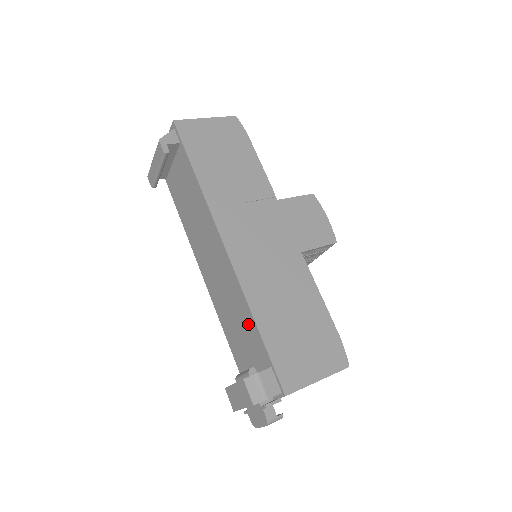
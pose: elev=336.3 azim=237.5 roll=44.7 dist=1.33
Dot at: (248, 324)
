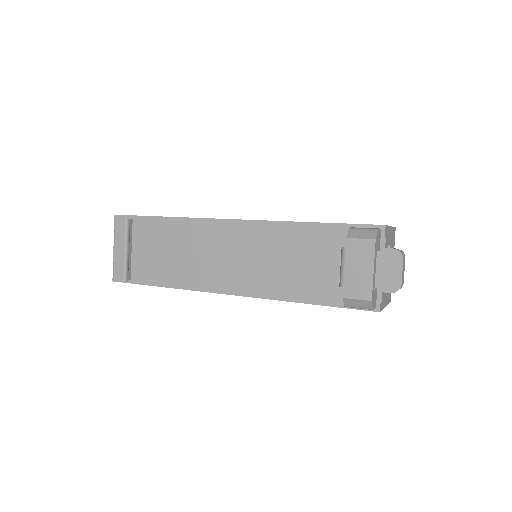
Dot at: (304, 238)
